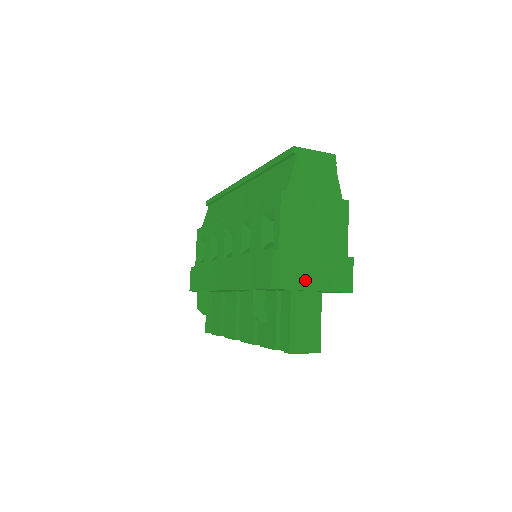
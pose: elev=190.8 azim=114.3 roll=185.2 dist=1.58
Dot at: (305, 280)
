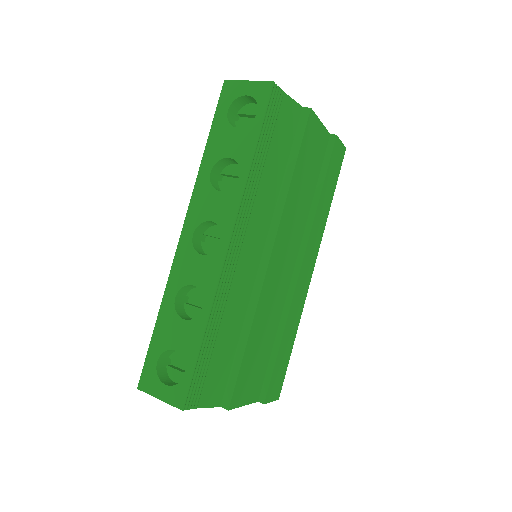
Dot at: occluded
